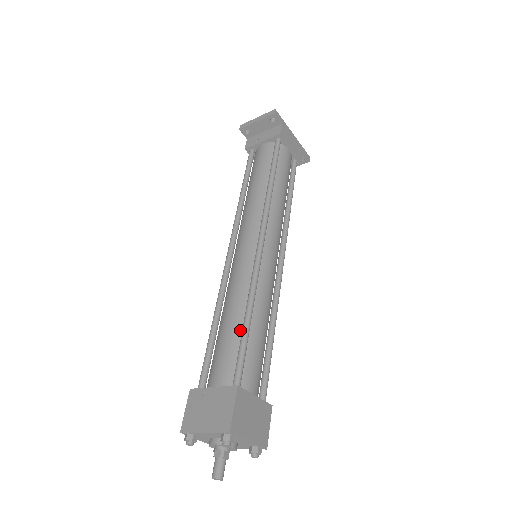
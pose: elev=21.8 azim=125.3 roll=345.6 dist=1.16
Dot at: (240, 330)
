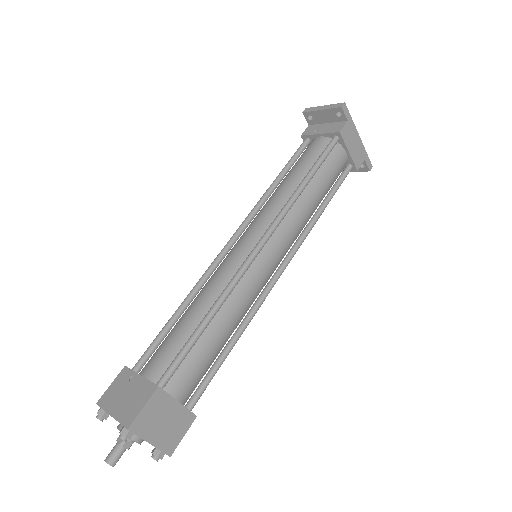
Dot at: (194, 329)
